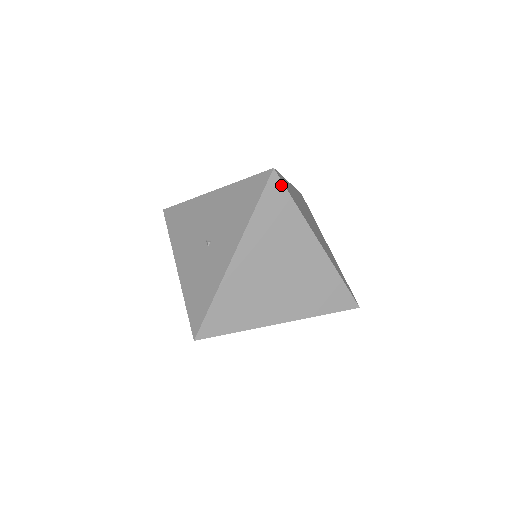
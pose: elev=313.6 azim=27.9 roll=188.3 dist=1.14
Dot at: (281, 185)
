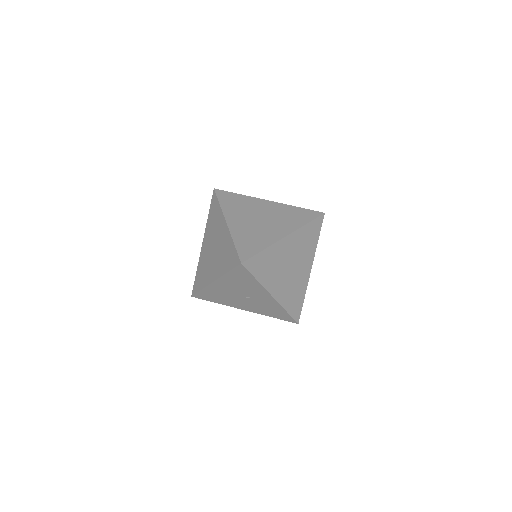
Dot at: (251, 259)
